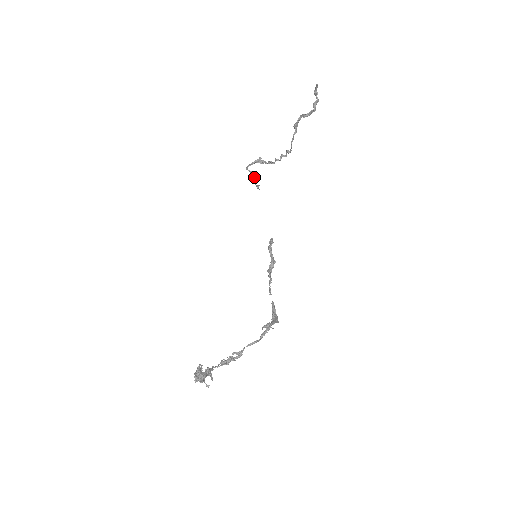
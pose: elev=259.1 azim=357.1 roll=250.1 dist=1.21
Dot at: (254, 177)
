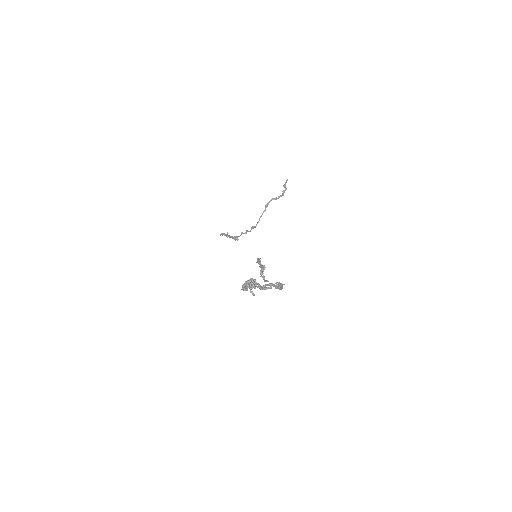
Dot at: (230, 236)
